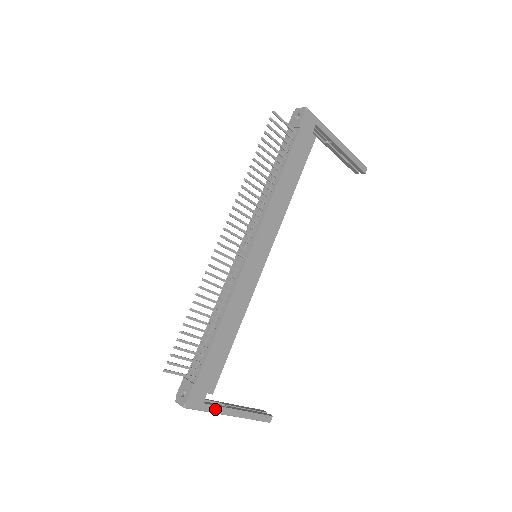
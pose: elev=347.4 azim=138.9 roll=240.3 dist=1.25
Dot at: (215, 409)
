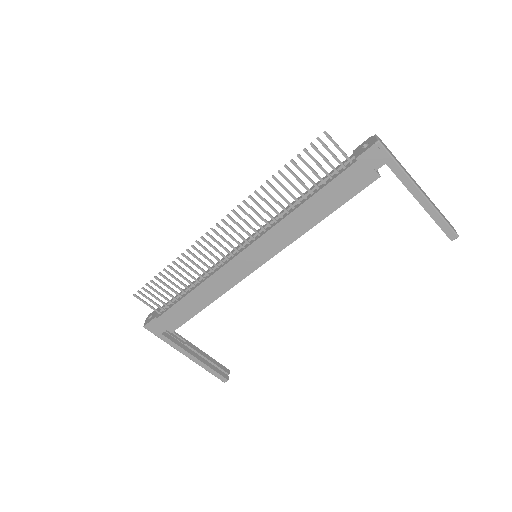
Dot at: (172, 343)
